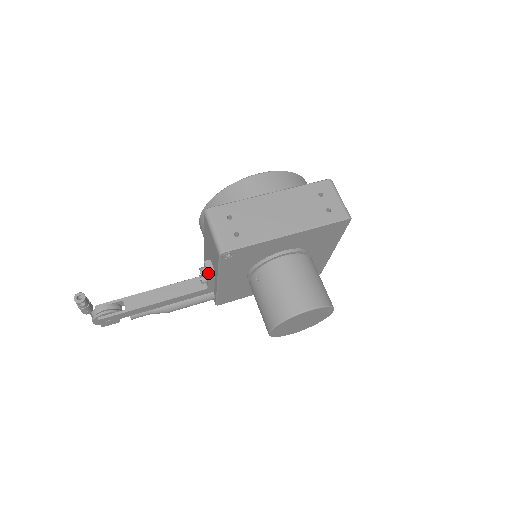
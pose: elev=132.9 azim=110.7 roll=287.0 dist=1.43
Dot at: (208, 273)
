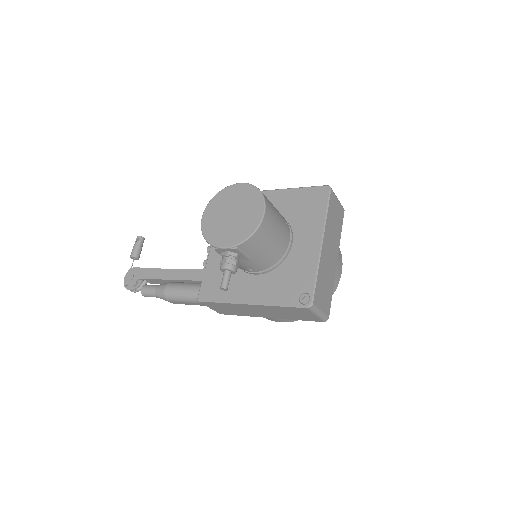
Dot at: occluded
